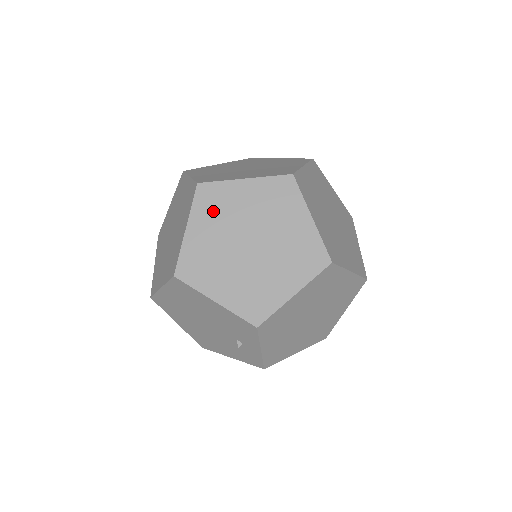
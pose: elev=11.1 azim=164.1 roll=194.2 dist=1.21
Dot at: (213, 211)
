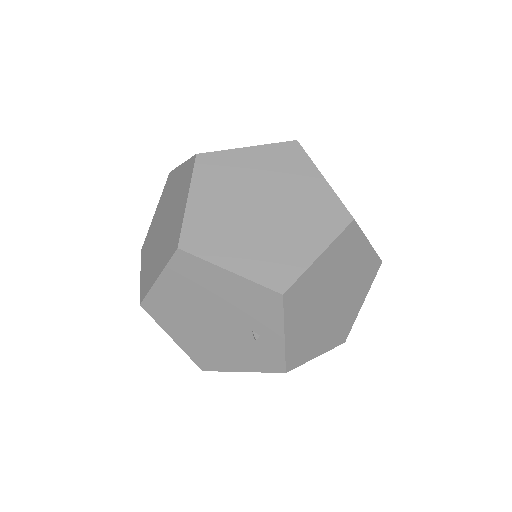
Dot at: (216, 179)
